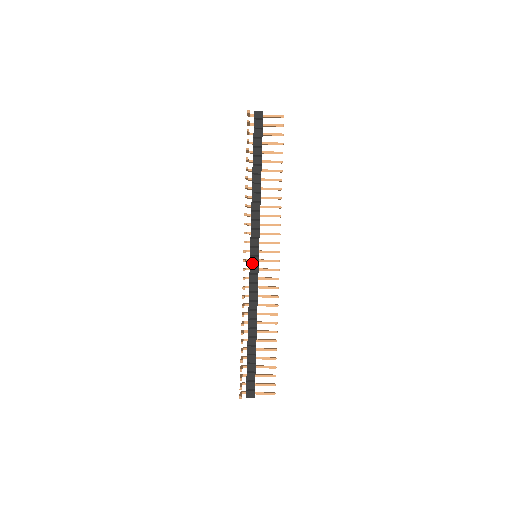
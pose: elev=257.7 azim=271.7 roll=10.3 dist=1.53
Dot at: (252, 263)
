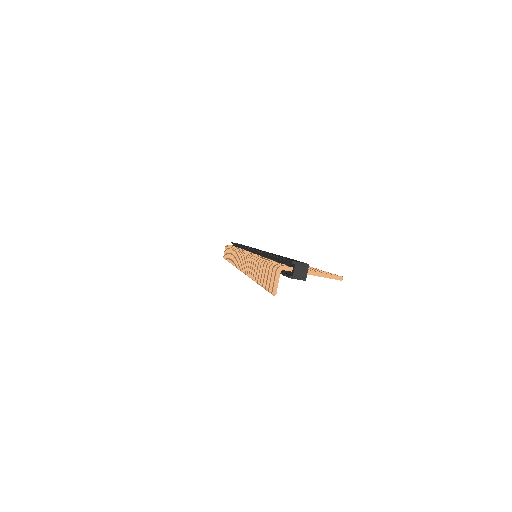
Dot at: occluded
